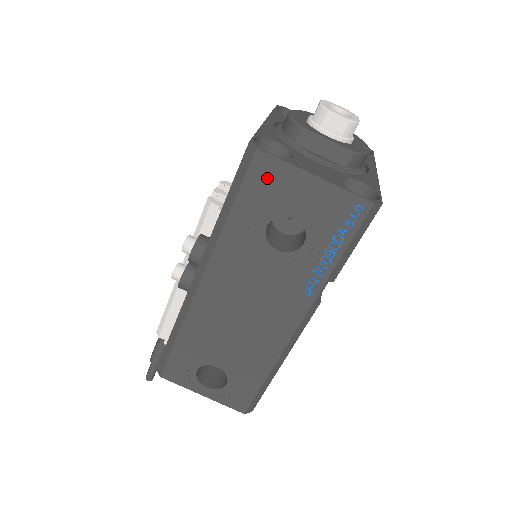
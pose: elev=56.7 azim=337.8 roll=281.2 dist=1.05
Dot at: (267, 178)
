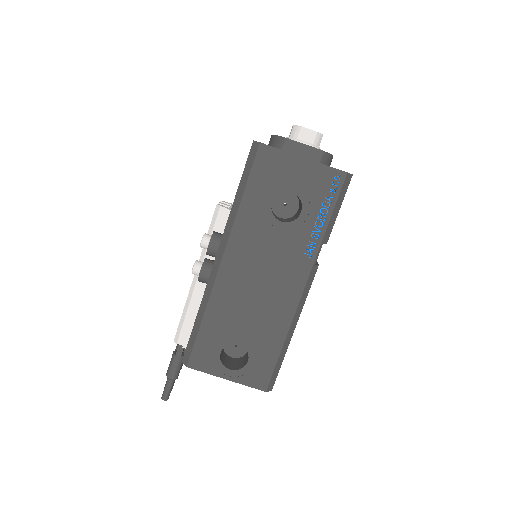
Dot at: (269, 164)
